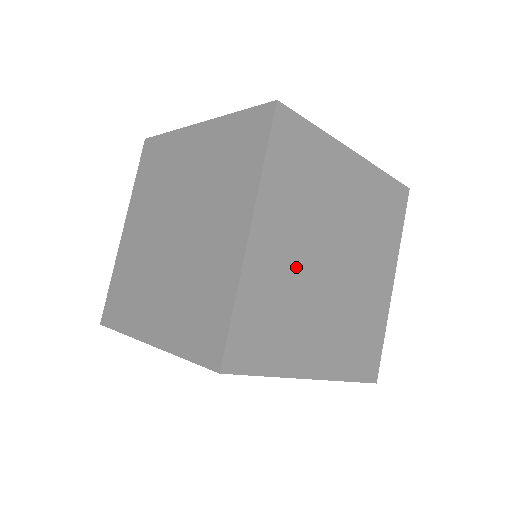
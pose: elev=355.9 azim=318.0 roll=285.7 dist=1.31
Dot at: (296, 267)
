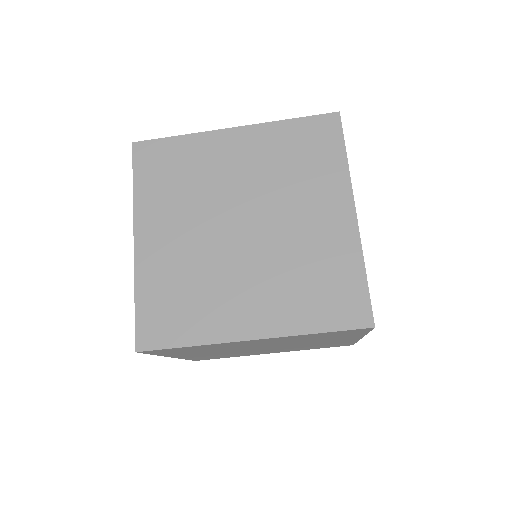
Dot at: occluded
